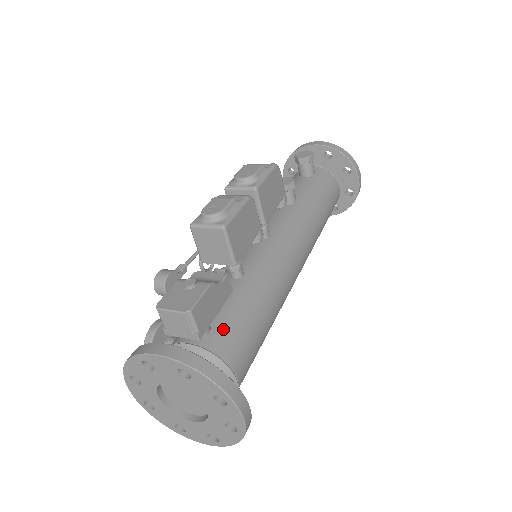
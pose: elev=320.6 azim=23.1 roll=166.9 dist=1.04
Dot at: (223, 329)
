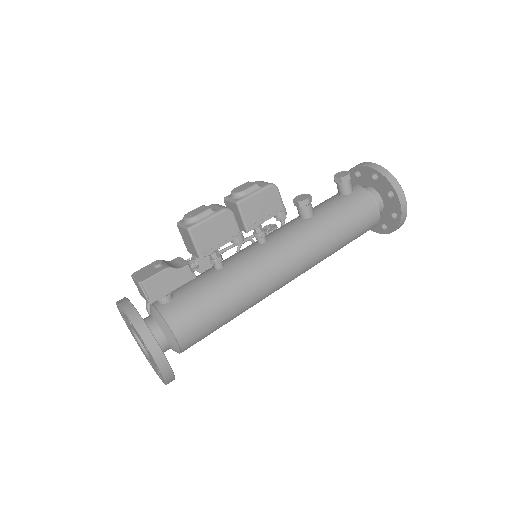
Dot at: (179, 302)
